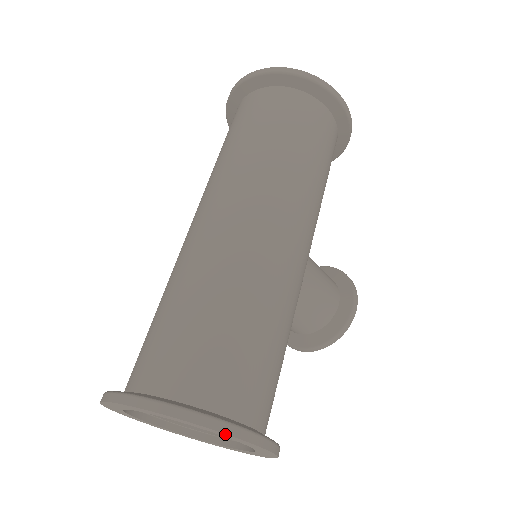
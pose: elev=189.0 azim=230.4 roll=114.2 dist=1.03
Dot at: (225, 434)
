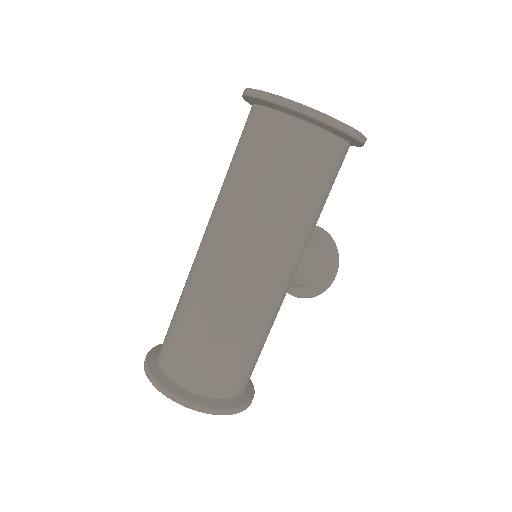
Dot at: (218, 414)
